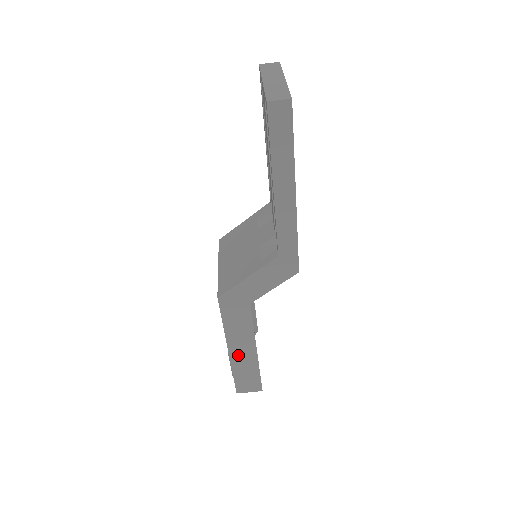
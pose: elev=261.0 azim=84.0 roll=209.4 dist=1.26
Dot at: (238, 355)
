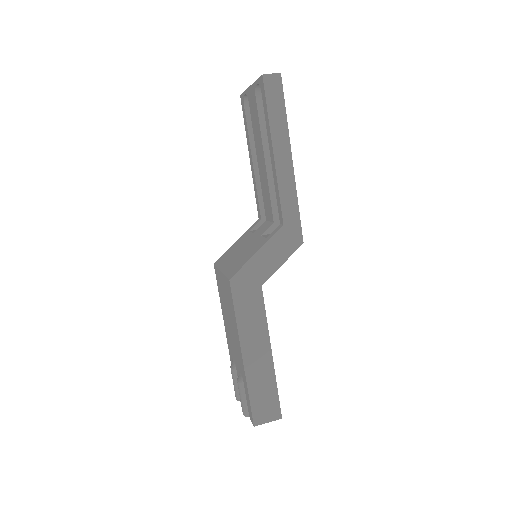
Dot at: (253, 362)
